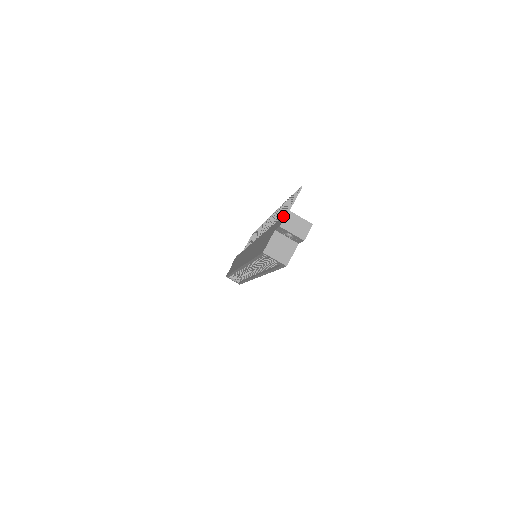
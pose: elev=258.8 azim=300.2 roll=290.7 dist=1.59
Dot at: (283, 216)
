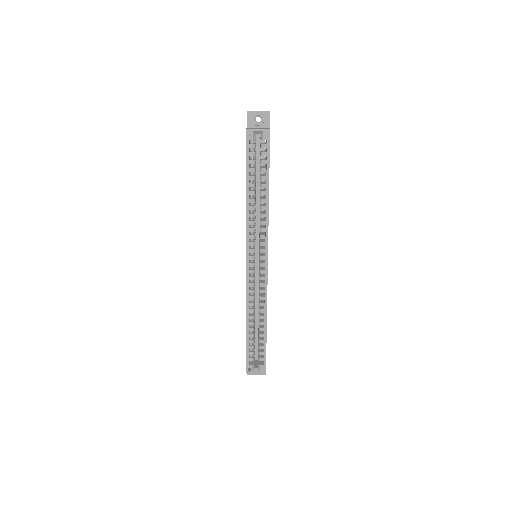
Dot at: occluded
